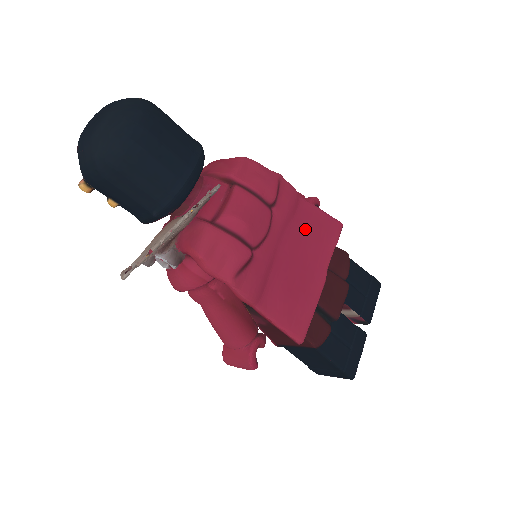
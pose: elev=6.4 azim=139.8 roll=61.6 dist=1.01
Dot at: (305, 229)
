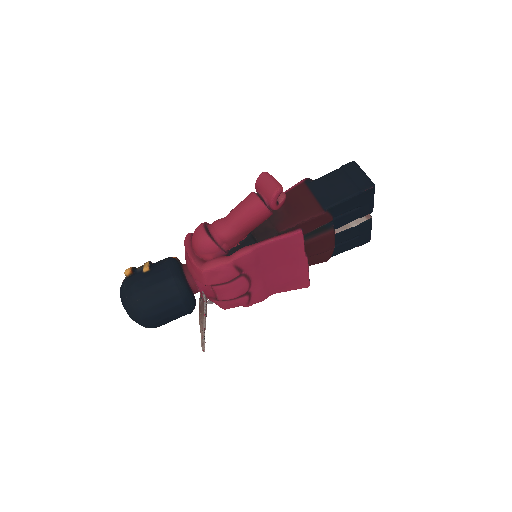
Dot at: (273, 256)
